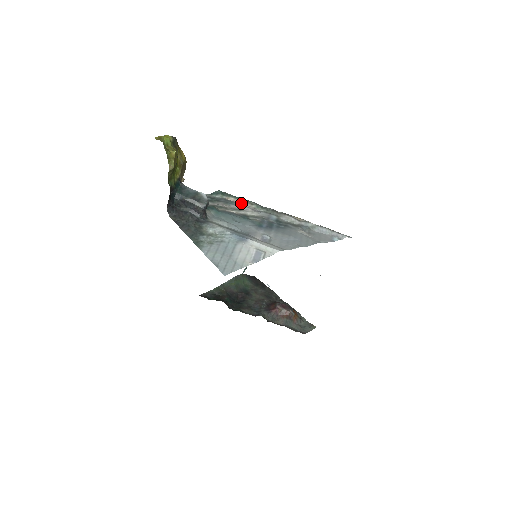
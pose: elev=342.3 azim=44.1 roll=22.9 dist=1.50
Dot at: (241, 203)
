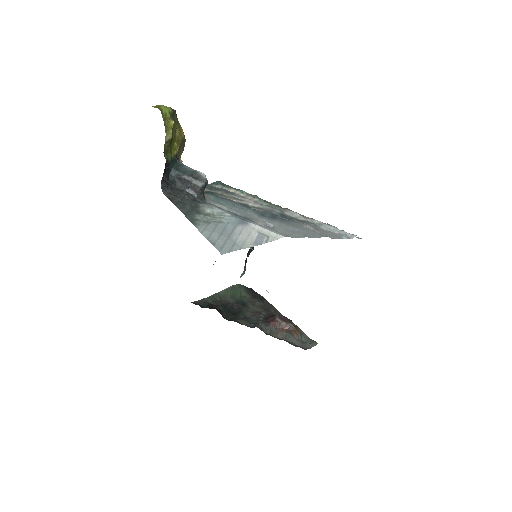
Dot at: (242, 195)
